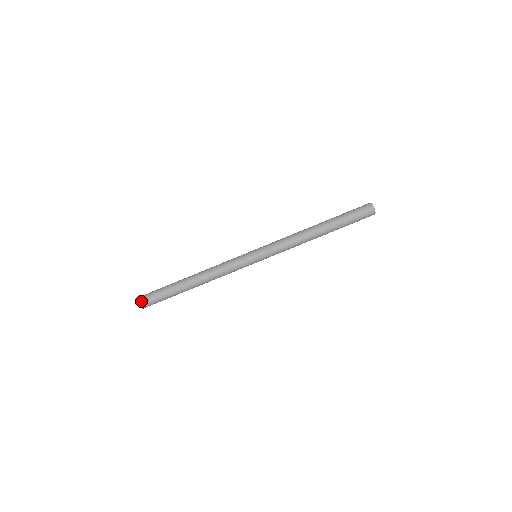
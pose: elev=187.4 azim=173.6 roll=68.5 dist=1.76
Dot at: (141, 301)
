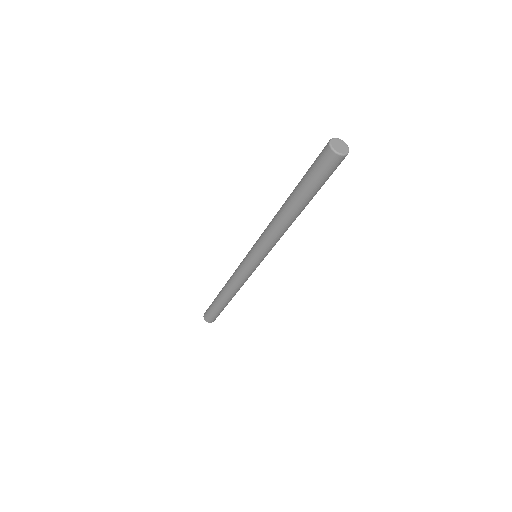
Dot at: (207, 320)
